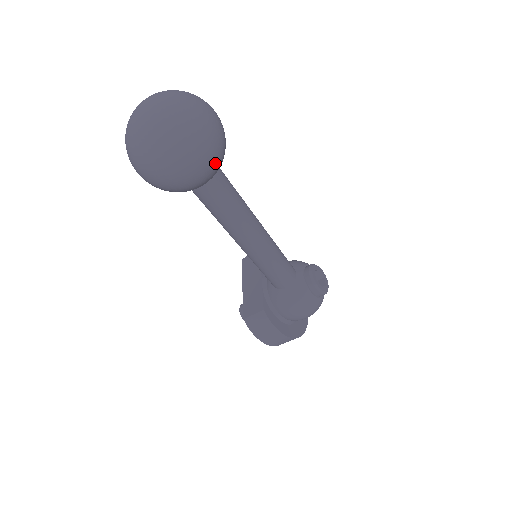
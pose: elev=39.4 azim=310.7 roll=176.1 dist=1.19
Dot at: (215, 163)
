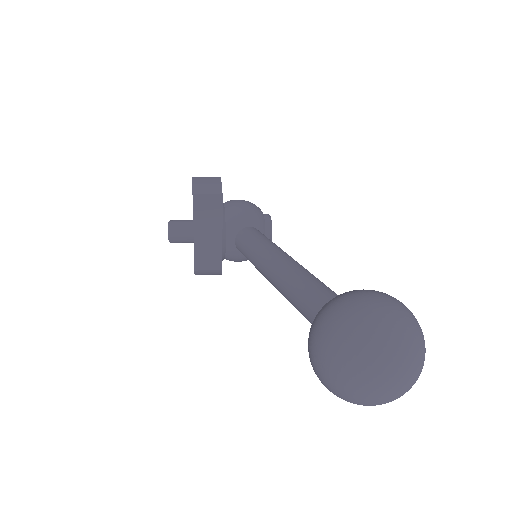
Dot at: occluded
